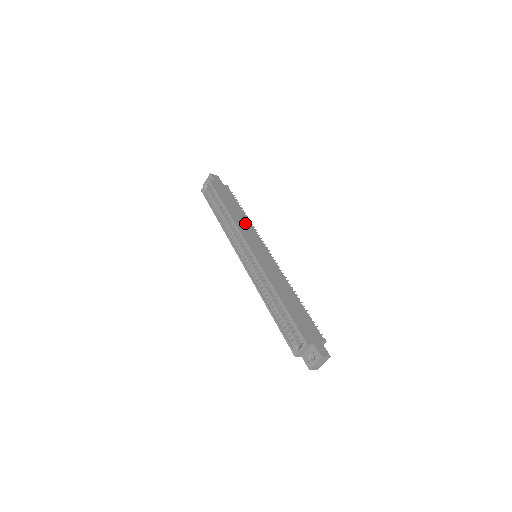
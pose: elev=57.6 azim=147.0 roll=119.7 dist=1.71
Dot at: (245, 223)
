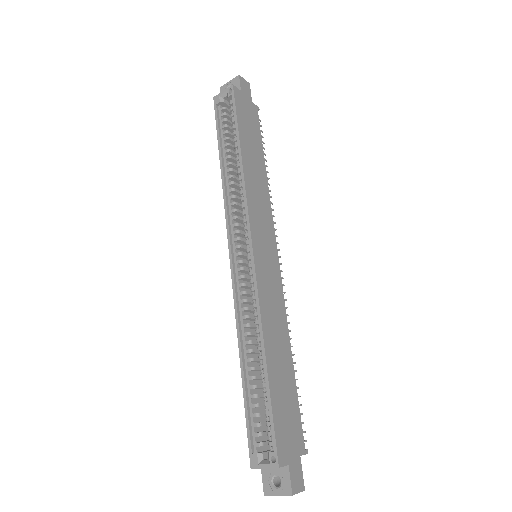
Dot at: (261, 190)
